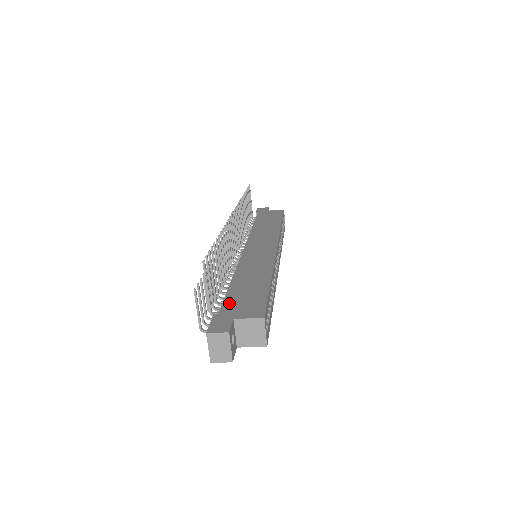
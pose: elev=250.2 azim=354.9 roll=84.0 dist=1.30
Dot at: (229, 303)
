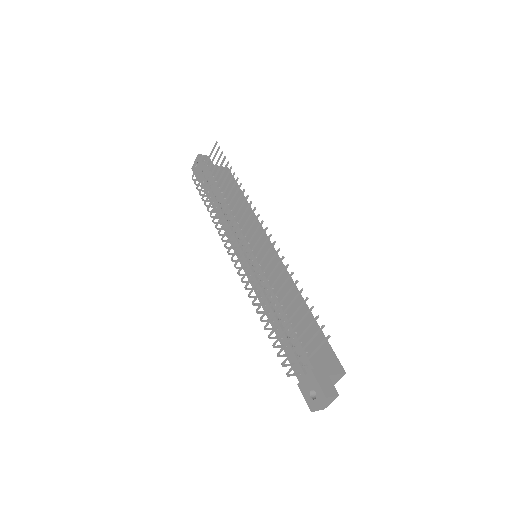
Dot at: (310, 352)
